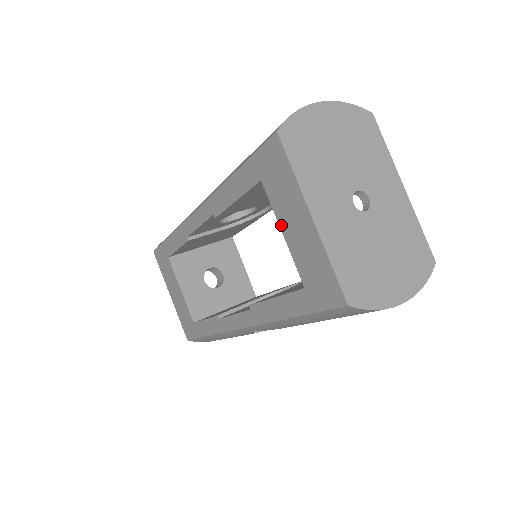
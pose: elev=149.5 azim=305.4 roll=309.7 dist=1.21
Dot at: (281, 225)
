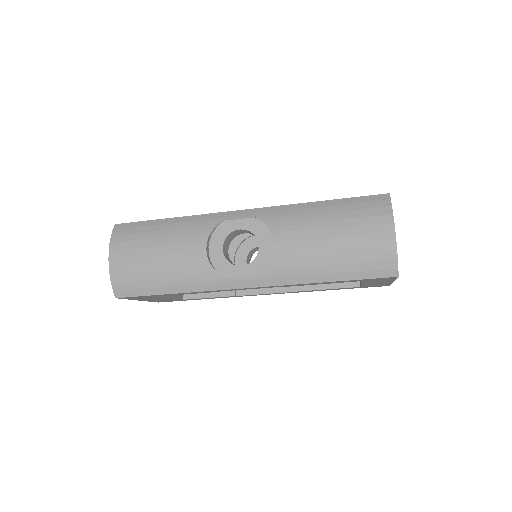
Dot at: occluded
